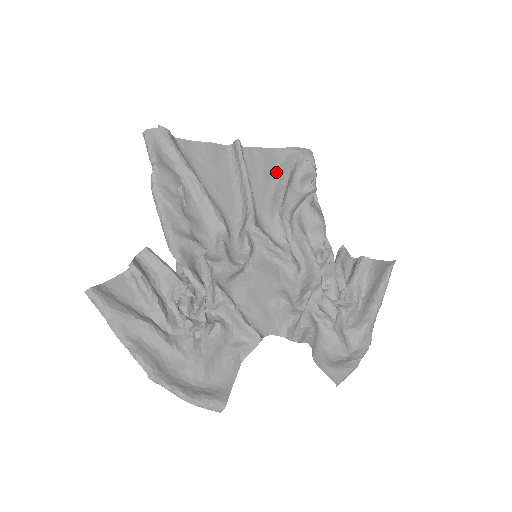
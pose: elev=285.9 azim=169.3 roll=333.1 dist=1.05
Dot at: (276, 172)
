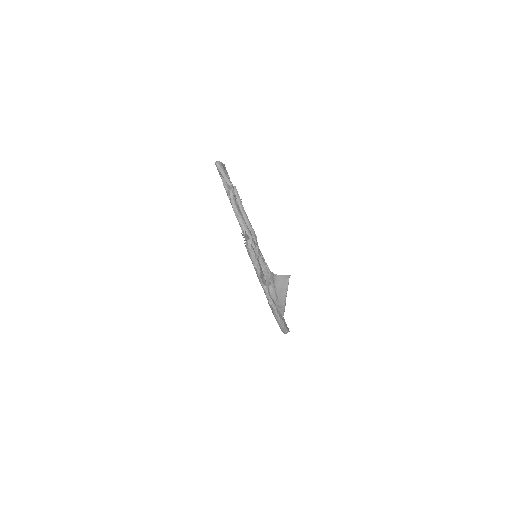
Dot at: occluded
